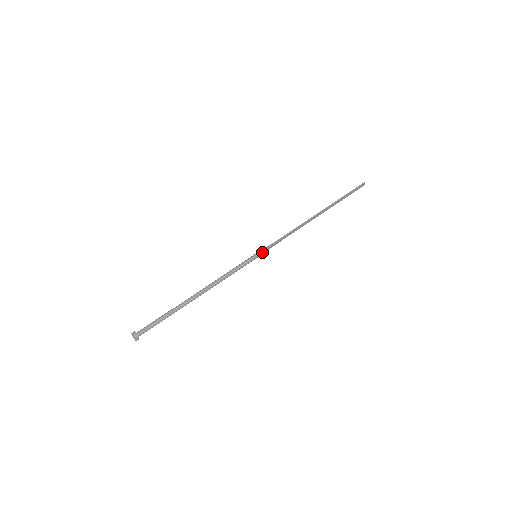
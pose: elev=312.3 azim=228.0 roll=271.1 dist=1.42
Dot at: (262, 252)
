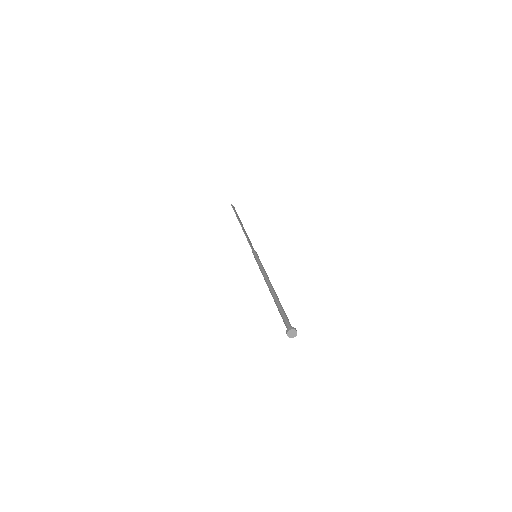
Dot at: (254, 252)
